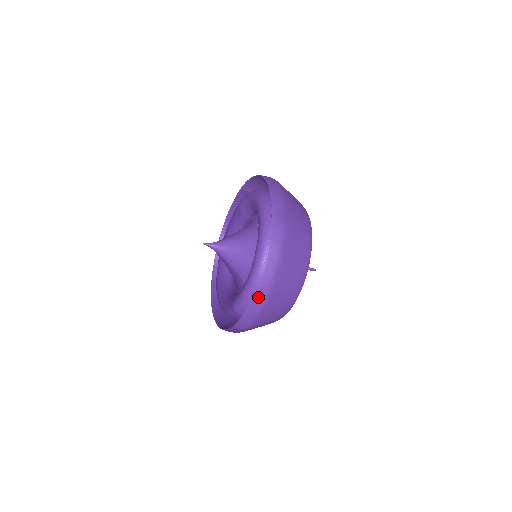
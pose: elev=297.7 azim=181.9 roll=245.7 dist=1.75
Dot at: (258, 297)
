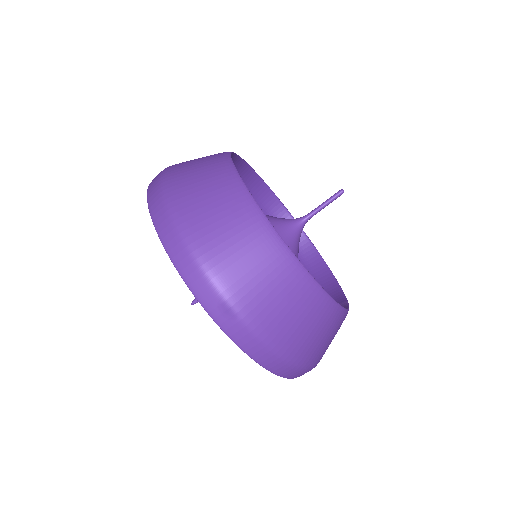
Dot at: (297, 376)
